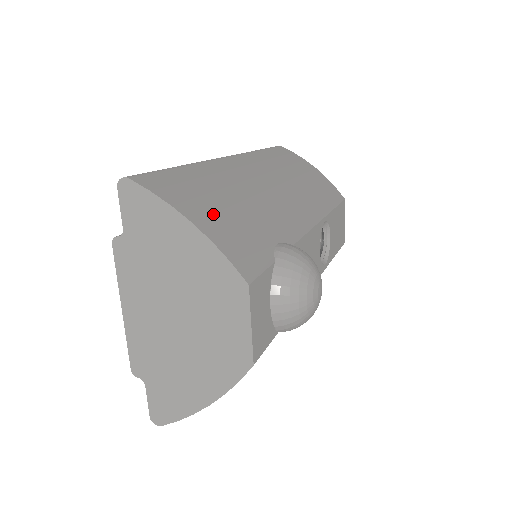
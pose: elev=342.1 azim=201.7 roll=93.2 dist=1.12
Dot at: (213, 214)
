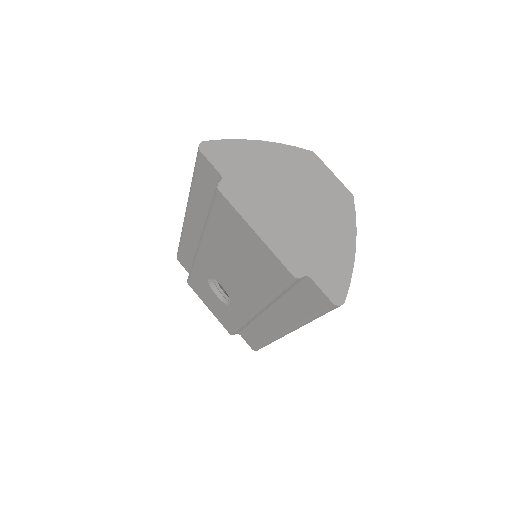
Dot at: occluded
